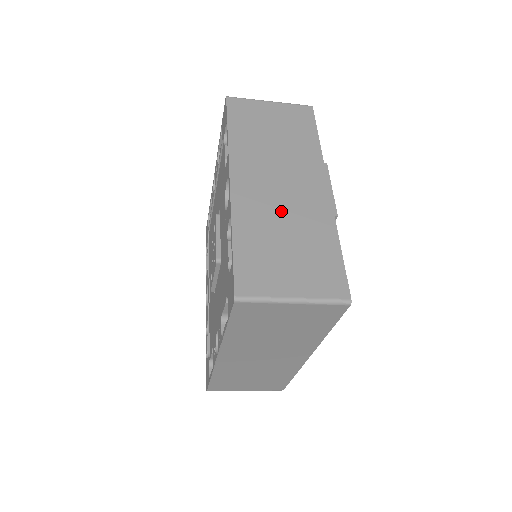
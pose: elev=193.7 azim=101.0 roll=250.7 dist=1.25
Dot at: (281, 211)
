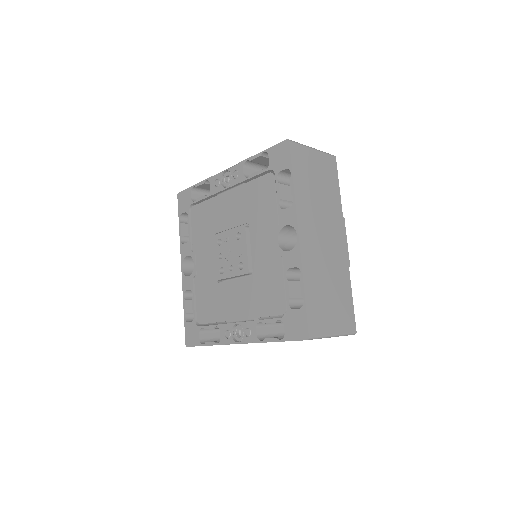
Dot at: (325, 263)
